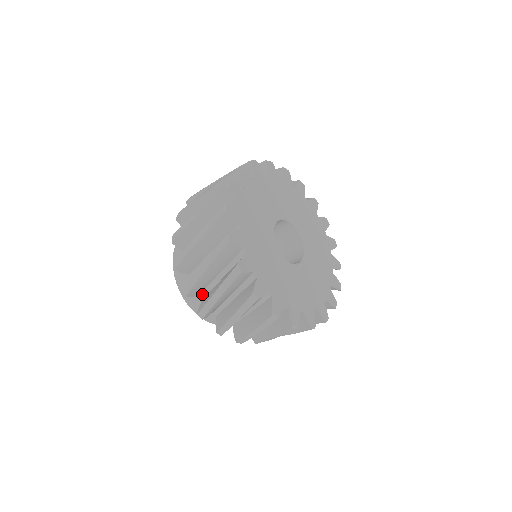
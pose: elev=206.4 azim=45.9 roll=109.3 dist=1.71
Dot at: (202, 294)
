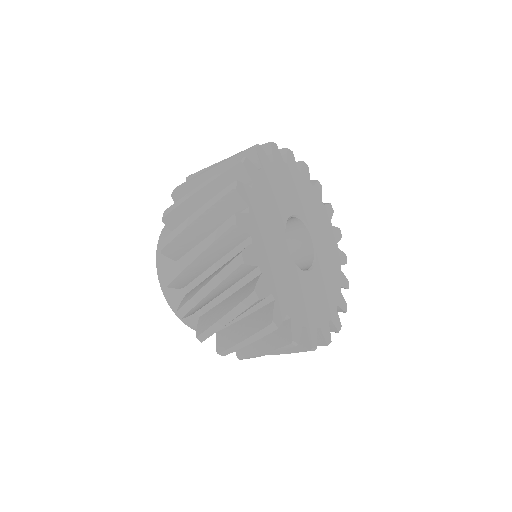
Dot at: occluded
